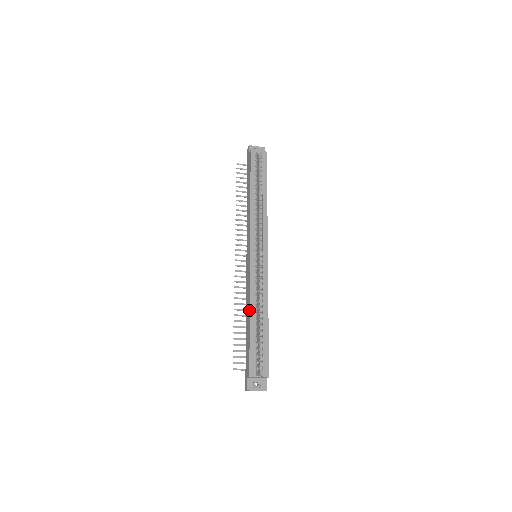
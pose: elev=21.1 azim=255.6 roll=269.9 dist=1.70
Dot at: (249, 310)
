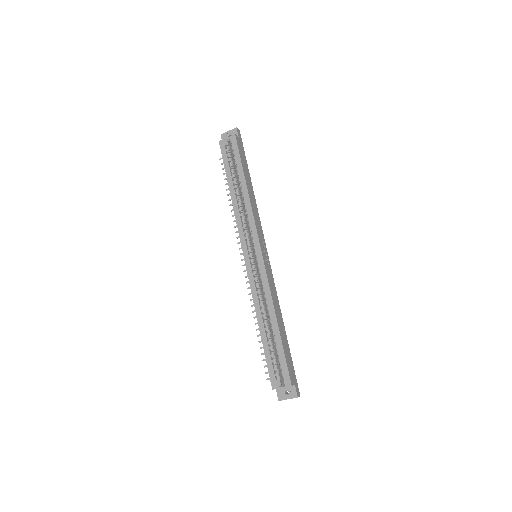
Dot at: (257, 320)
